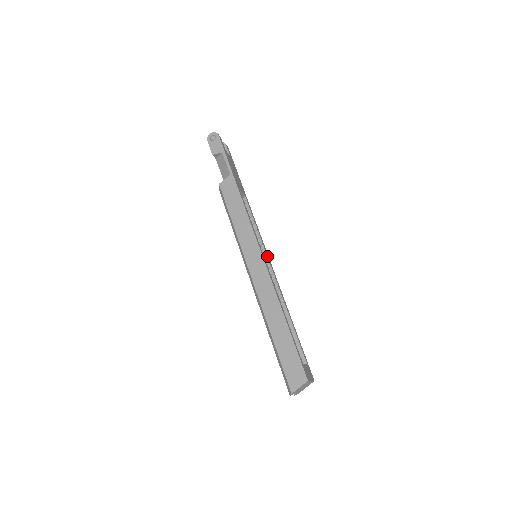
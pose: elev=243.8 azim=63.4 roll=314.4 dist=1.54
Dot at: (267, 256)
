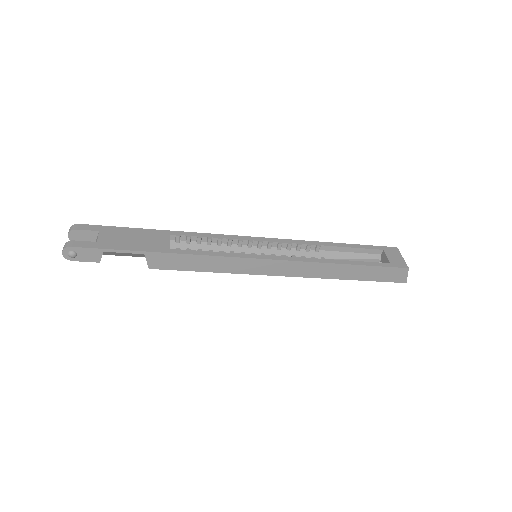
Dot at: (259, 242)
